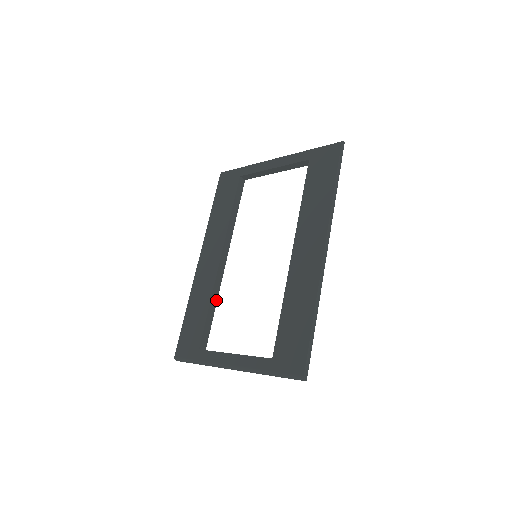
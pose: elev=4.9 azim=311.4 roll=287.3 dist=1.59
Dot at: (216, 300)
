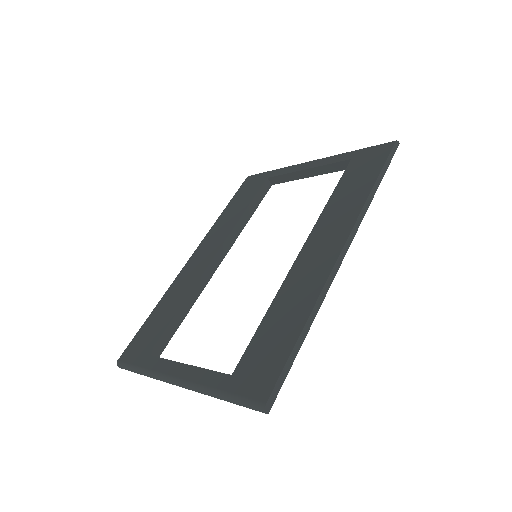
Dot at: (192, 303)
